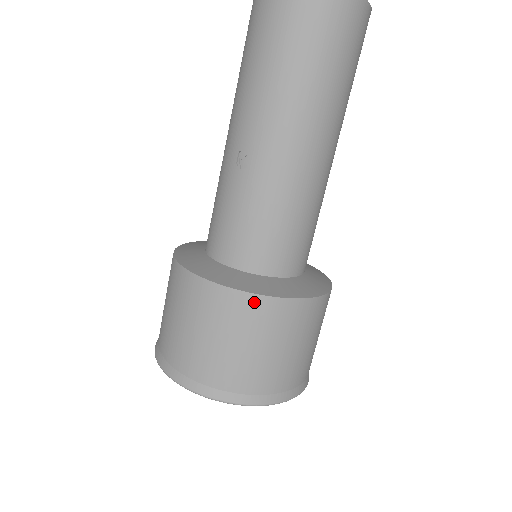
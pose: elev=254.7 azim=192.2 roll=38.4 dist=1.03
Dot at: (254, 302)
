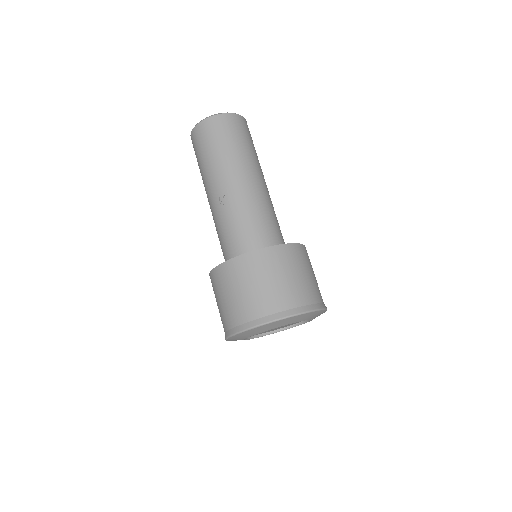
Dot at: (266, 252)
